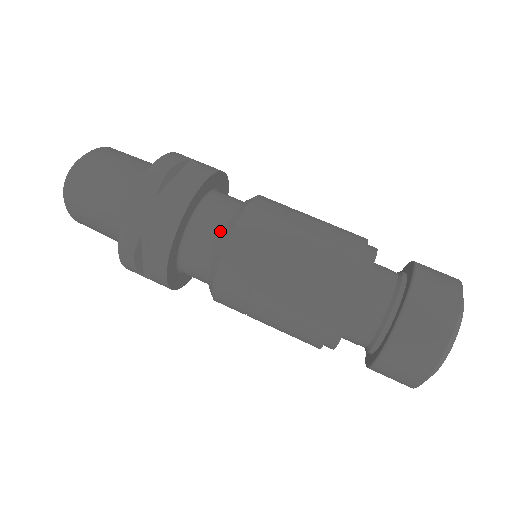
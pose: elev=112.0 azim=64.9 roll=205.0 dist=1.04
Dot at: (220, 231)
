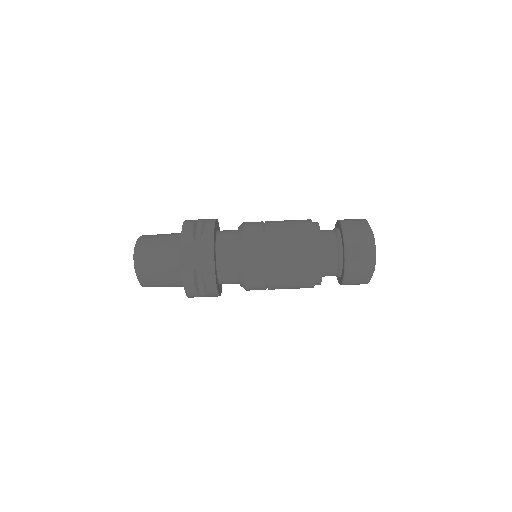
Dot at: (235, 246)
